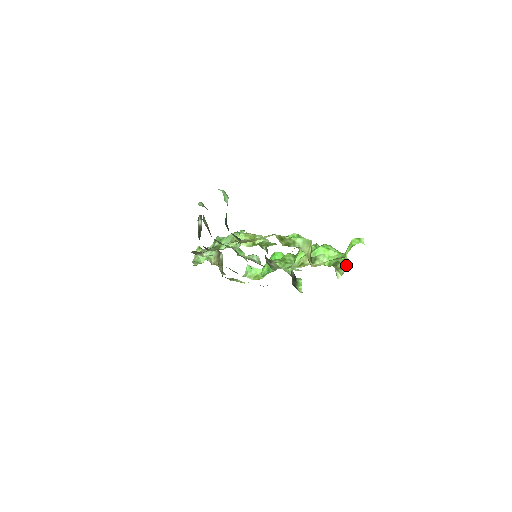
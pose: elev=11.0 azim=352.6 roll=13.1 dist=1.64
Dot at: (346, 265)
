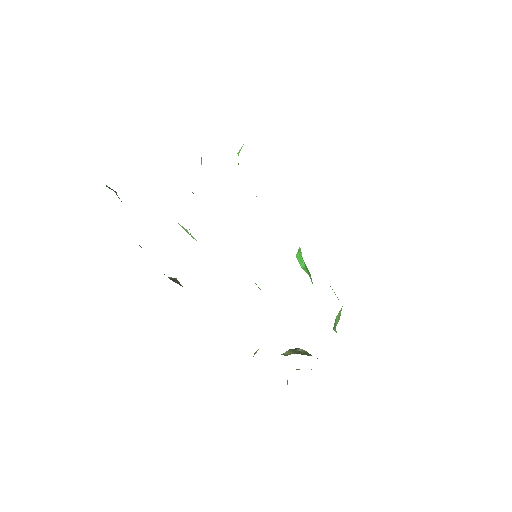
Dot at: occluded
